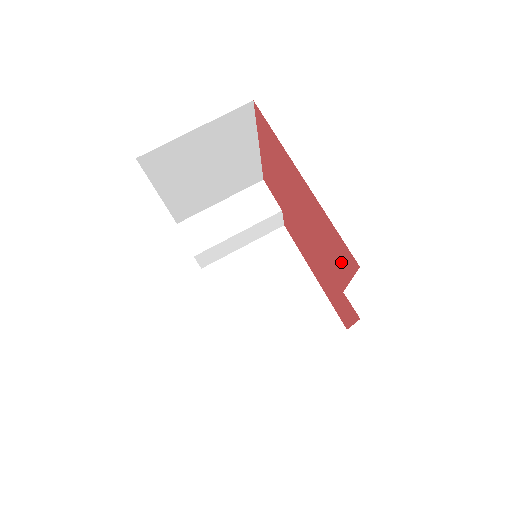
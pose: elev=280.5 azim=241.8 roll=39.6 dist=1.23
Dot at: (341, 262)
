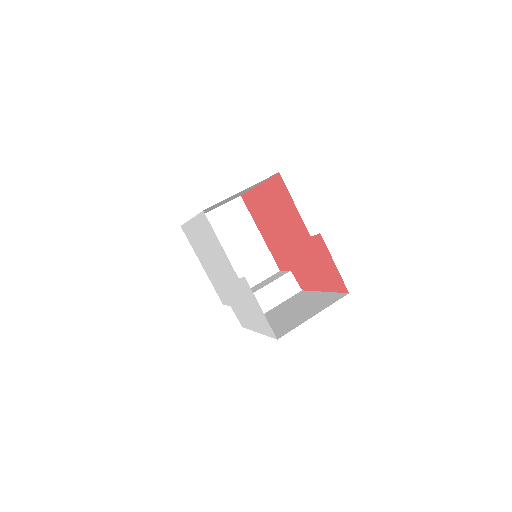
Dot at: (287, 202)
